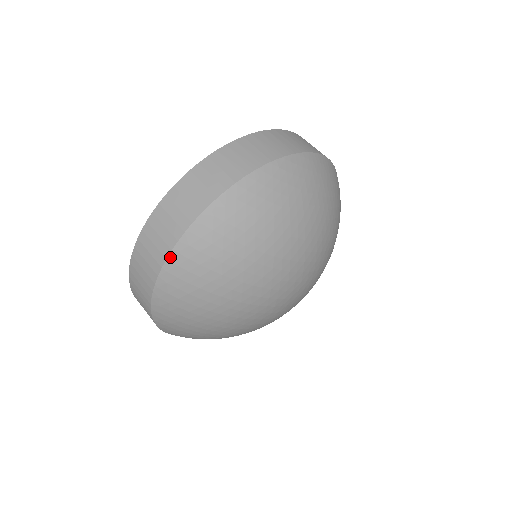
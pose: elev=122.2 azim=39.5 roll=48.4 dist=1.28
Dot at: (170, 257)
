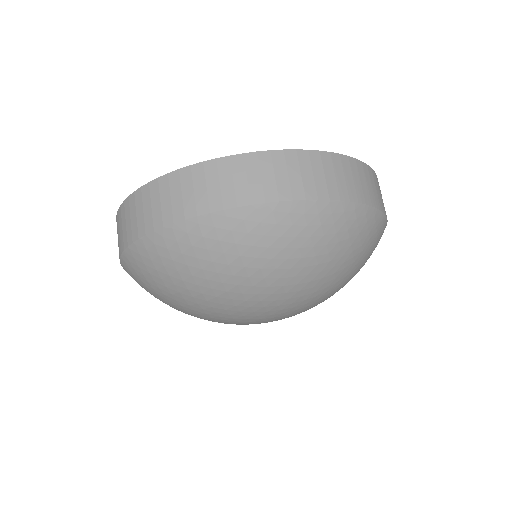
Dot at: (215, 214)
